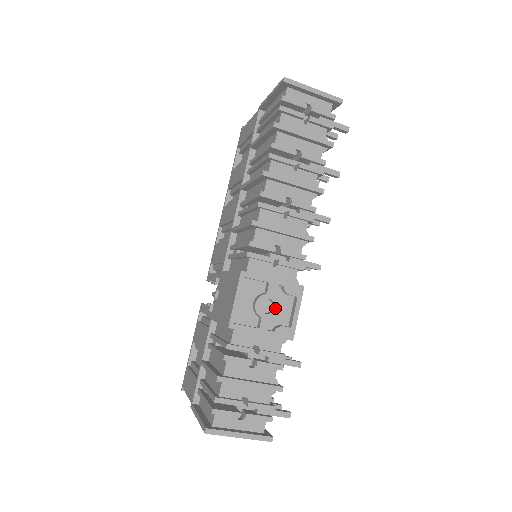
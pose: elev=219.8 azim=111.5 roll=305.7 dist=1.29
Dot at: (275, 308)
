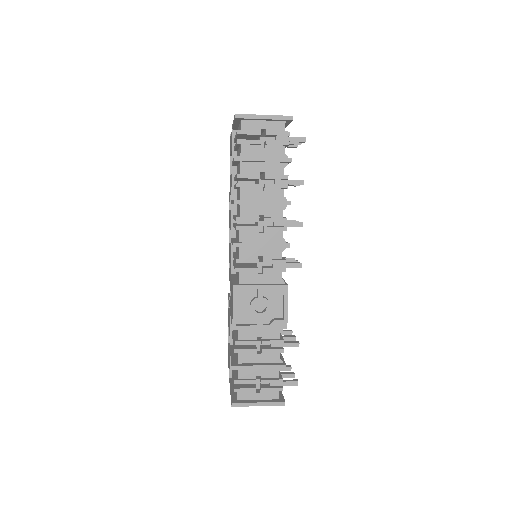
Dot at: (267, 307)
